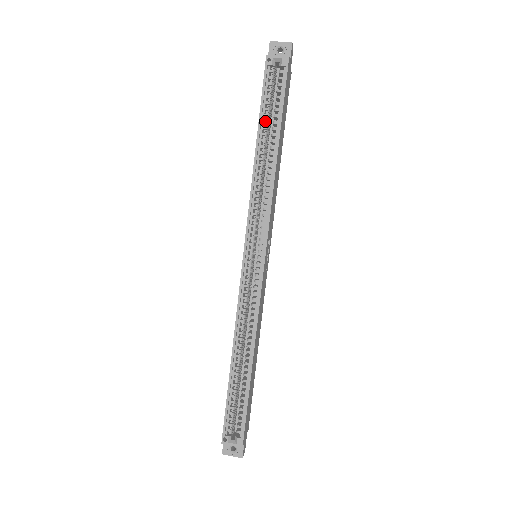
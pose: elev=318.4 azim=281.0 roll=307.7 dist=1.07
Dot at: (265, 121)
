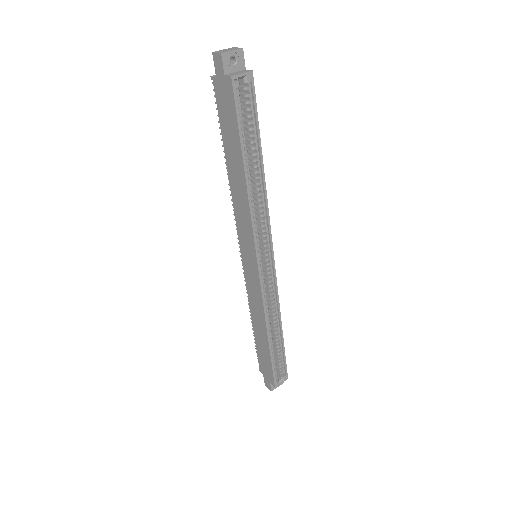
Dot at: (245, 145)
